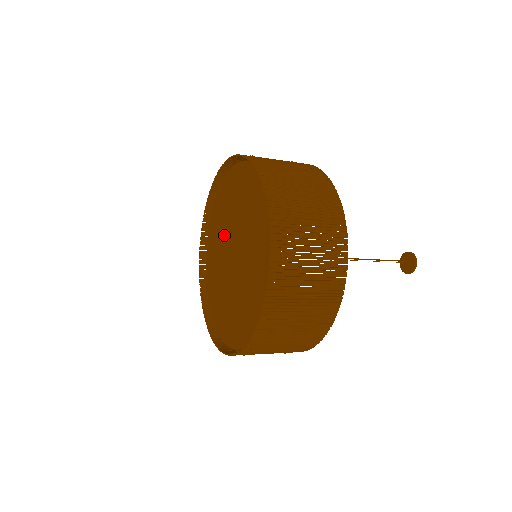
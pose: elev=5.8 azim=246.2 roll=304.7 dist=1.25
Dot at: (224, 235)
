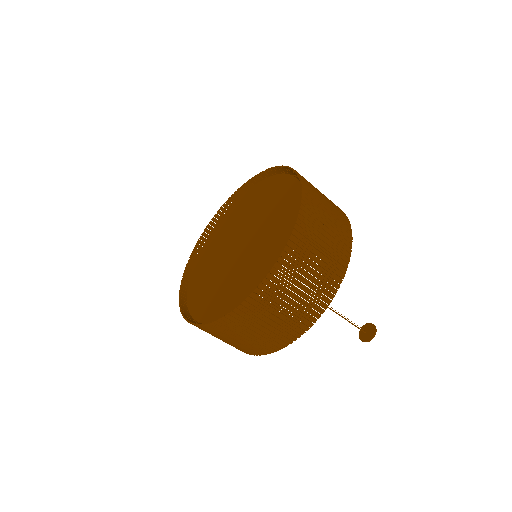
Dot at: (217, 268)
